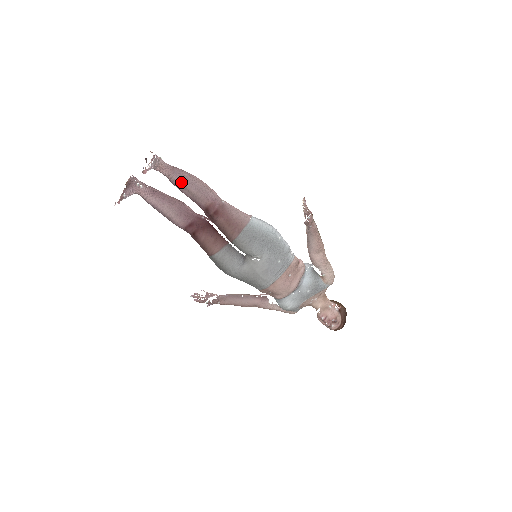
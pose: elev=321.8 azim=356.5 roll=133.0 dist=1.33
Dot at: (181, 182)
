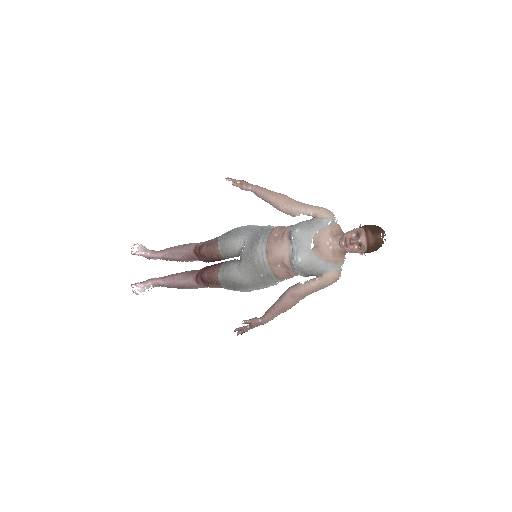
Dot at: (171, 252)
